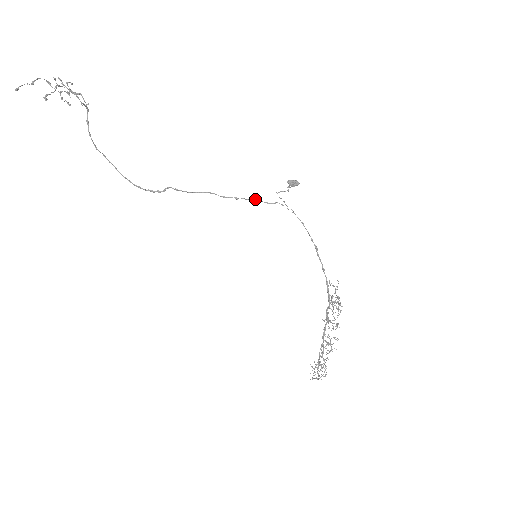
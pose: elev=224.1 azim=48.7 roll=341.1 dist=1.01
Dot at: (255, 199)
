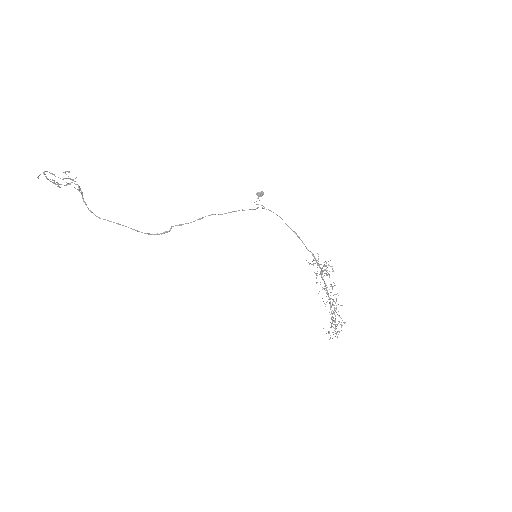
Dot at: occluded
